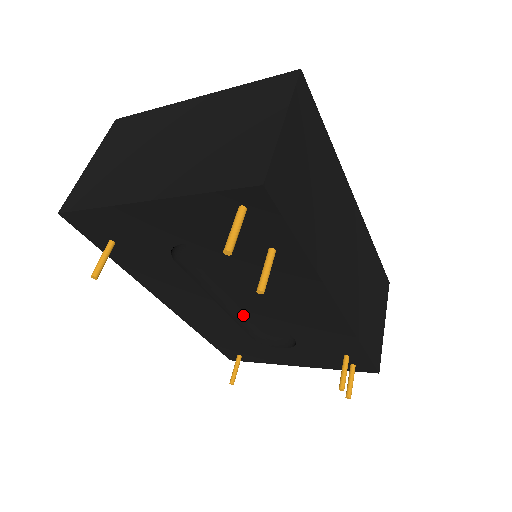
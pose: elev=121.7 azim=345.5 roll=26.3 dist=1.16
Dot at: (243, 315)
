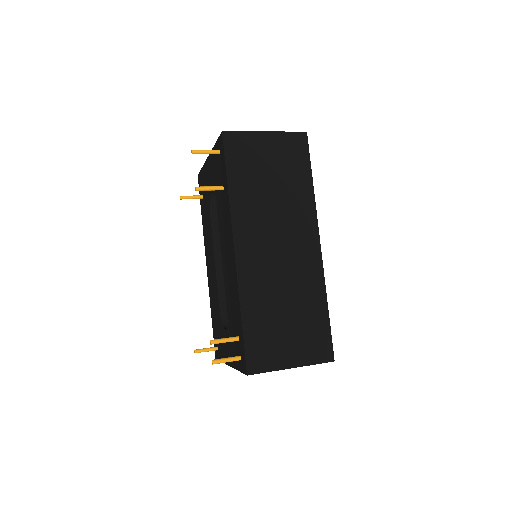
Dot at: (224, 286)
